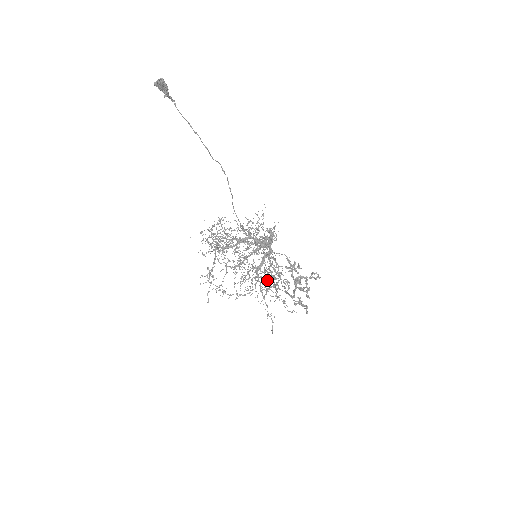
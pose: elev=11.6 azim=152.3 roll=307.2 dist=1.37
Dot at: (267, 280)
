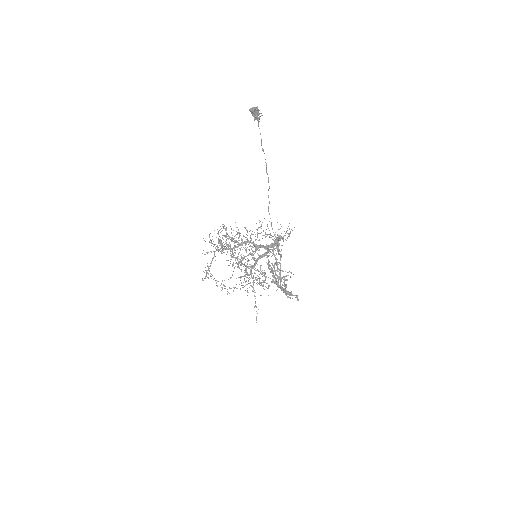
Dot at: occluded
